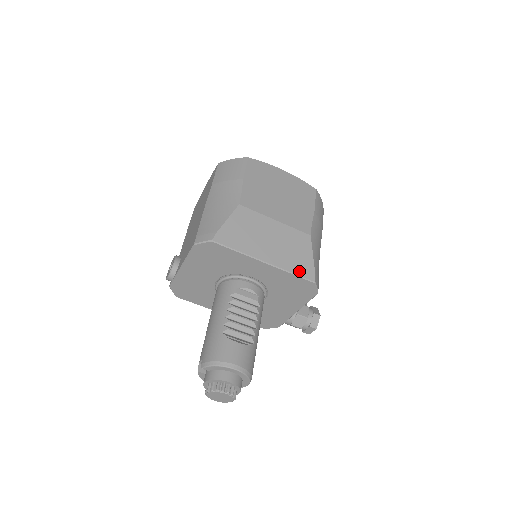
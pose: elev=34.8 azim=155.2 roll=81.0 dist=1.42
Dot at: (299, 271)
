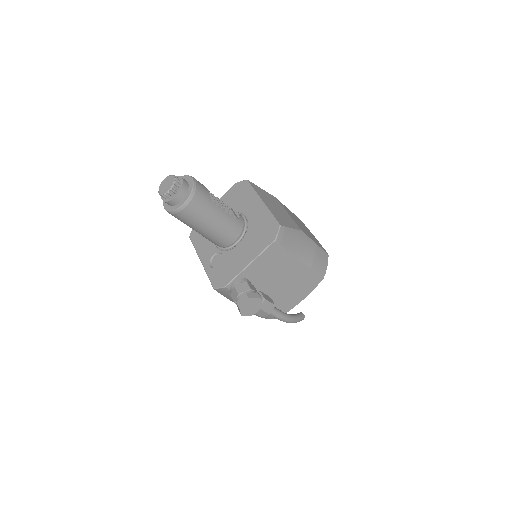
Dot at: (277, 218)
